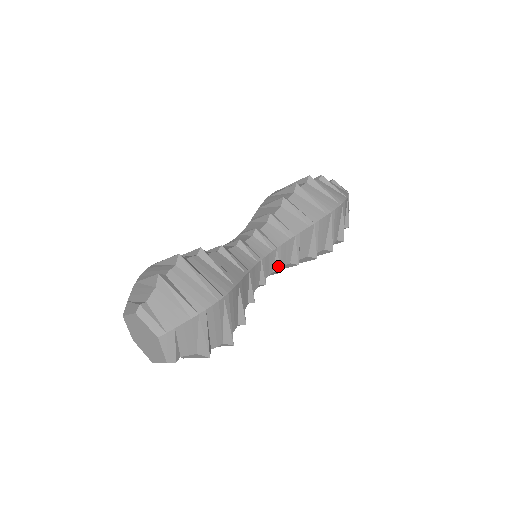
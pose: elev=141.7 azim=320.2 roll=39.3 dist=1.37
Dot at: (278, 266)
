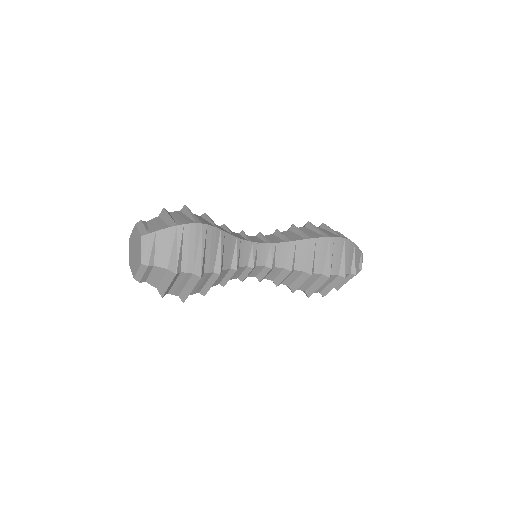
Dot at: (270, 261)
